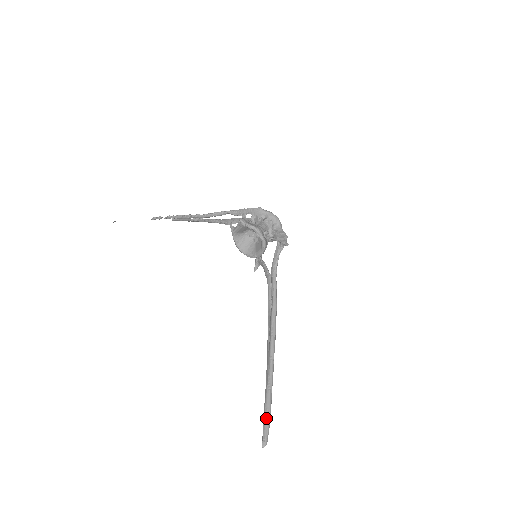
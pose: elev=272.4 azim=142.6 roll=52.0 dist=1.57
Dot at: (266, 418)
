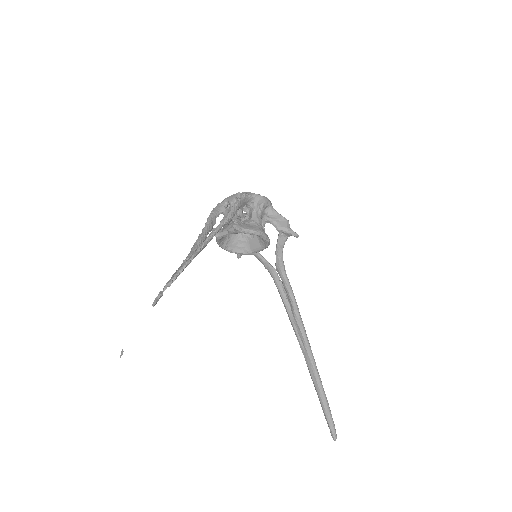
Dot at: (329, 416)
